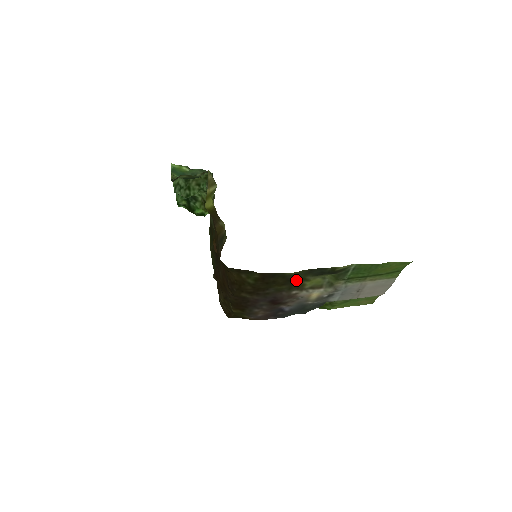
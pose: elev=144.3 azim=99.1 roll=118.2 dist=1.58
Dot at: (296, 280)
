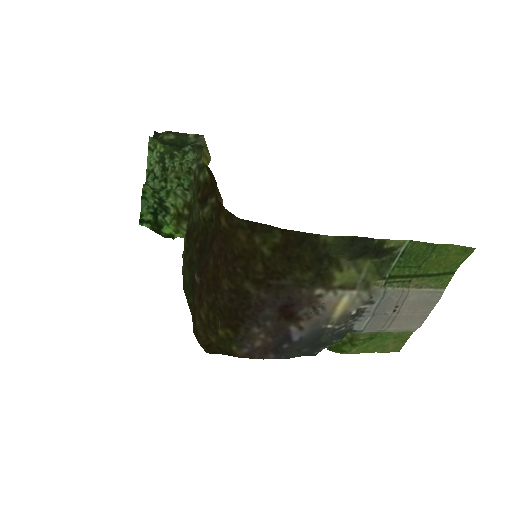
Dot at: (327, 262)
